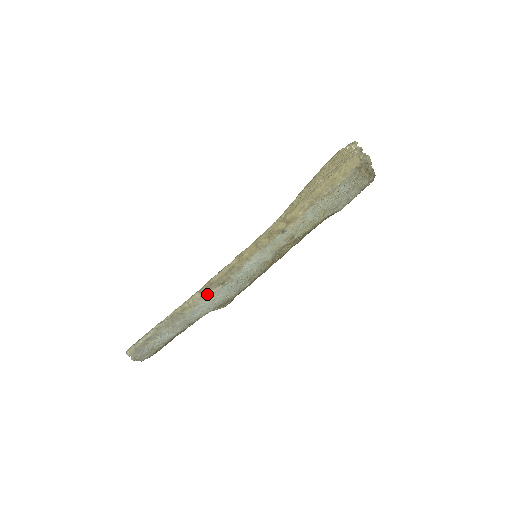
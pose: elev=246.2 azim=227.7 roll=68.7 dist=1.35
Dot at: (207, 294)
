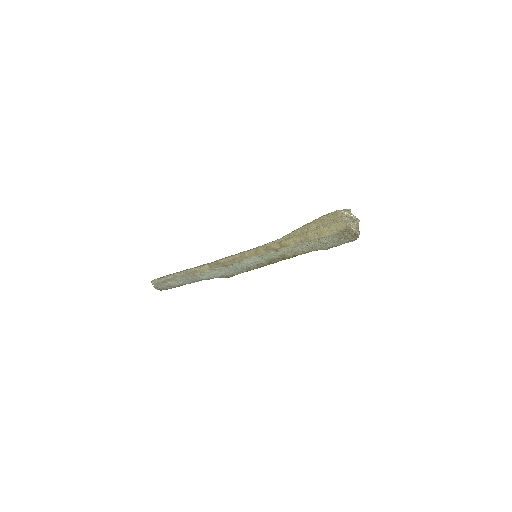
Dot at: (213, 269)
